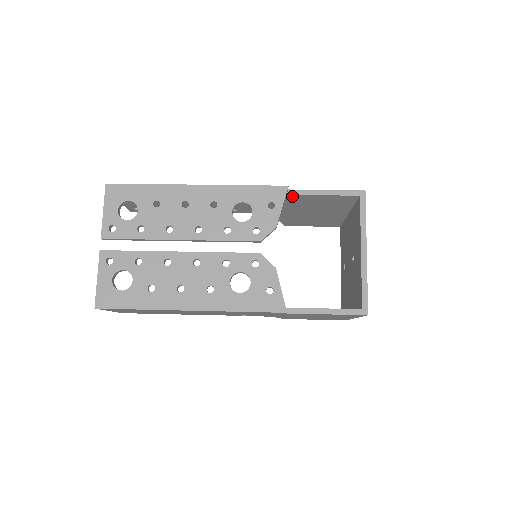
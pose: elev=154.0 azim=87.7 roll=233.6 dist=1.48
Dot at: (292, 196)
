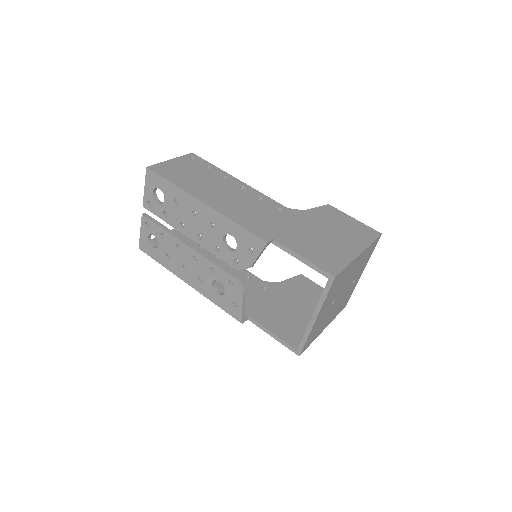
Dot at: occluded
